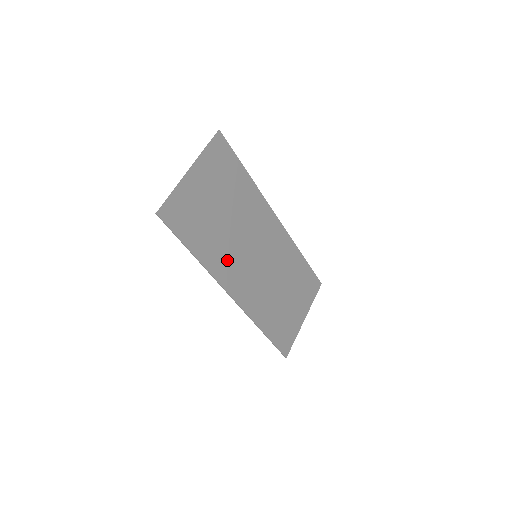
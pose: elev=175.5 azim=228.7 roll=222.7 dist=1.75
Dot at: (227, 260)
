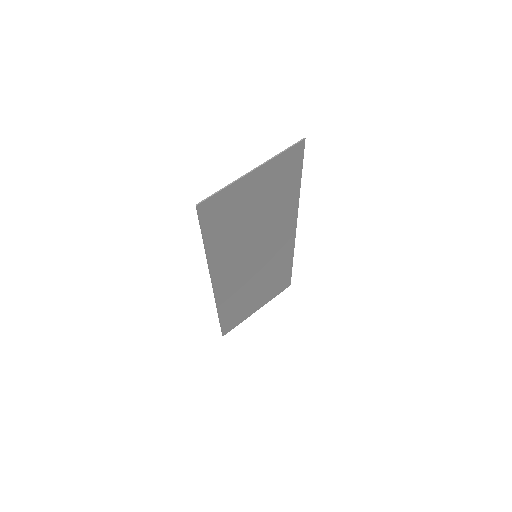
Dot at: (230, 256)
